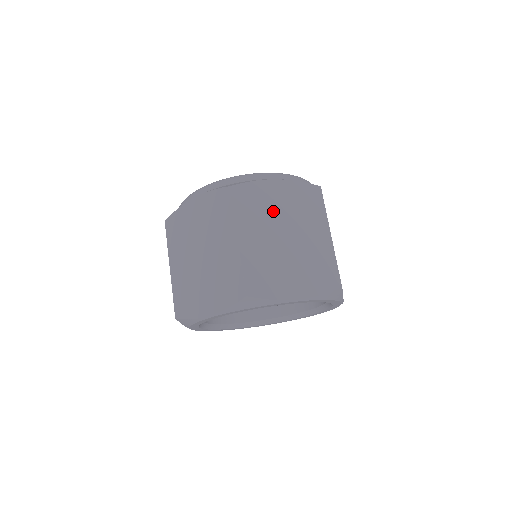
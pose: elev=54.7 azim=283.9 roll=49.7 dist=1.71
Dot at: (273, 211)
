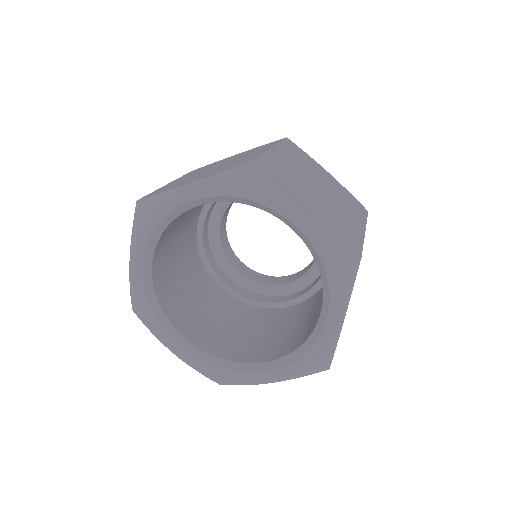
Dot at: (219, 163)
